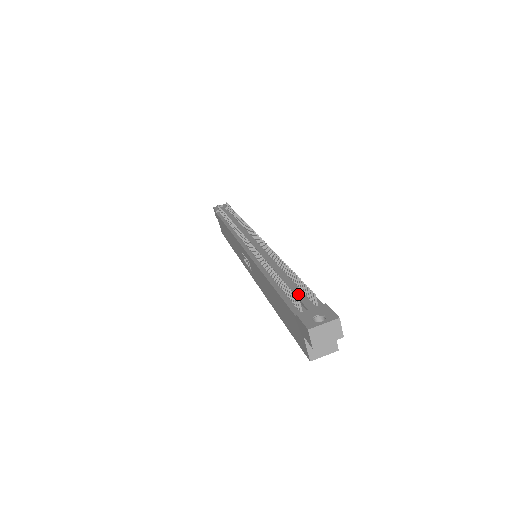
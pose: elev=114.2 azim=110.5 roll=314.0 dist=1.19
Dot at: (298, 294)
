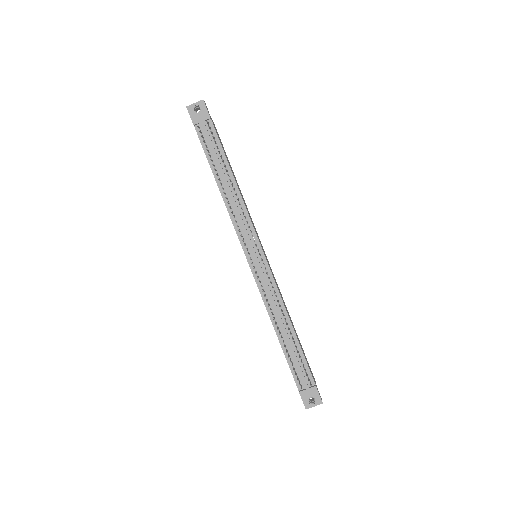
Dot at: (300, 369)
